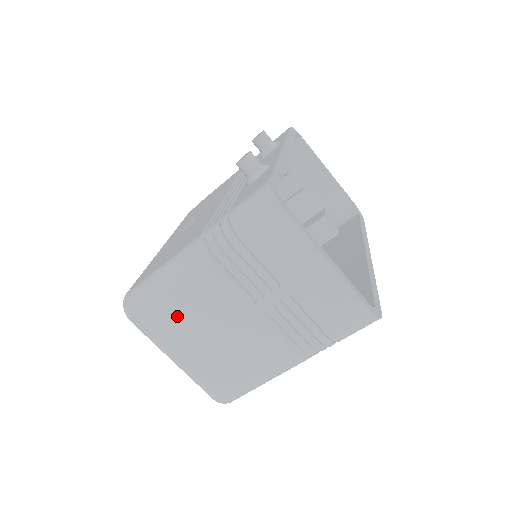
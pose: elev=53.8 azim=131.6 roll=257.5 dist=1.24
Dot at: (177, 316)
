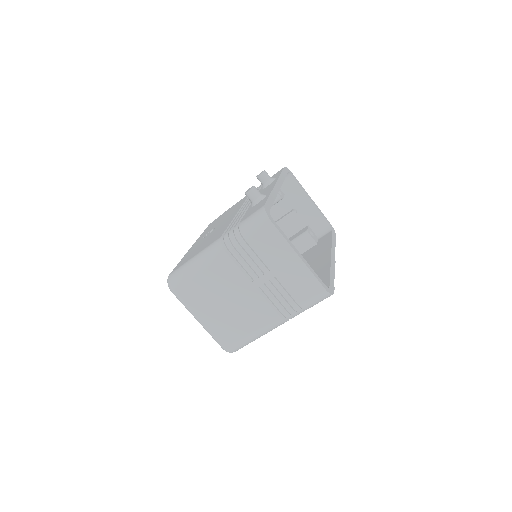
Dot at: (203, 289)
